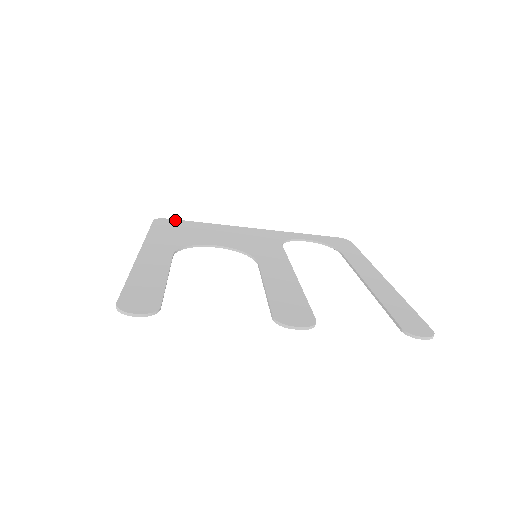
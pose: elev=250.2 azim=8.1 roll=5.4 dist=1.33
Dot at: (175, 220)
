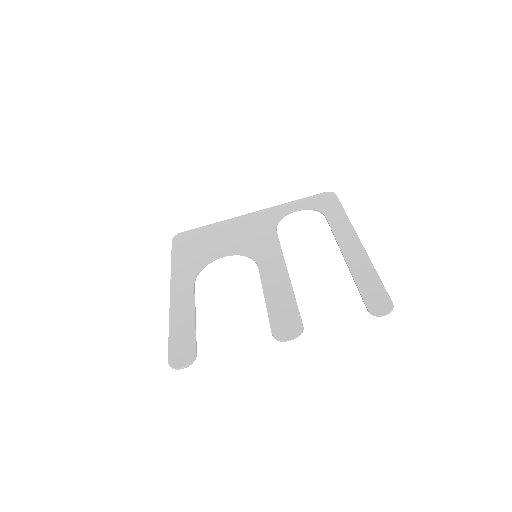
Dot at: (188, 232)
